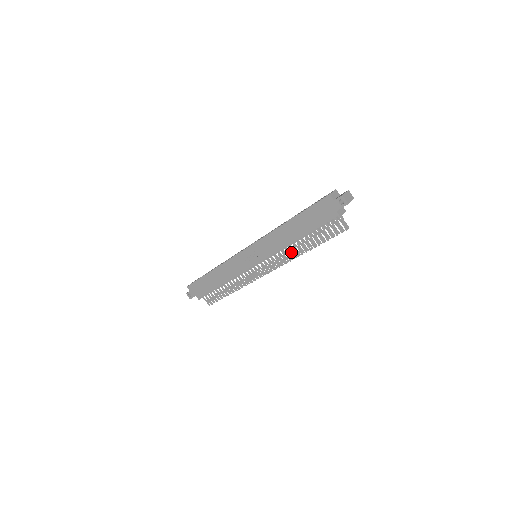
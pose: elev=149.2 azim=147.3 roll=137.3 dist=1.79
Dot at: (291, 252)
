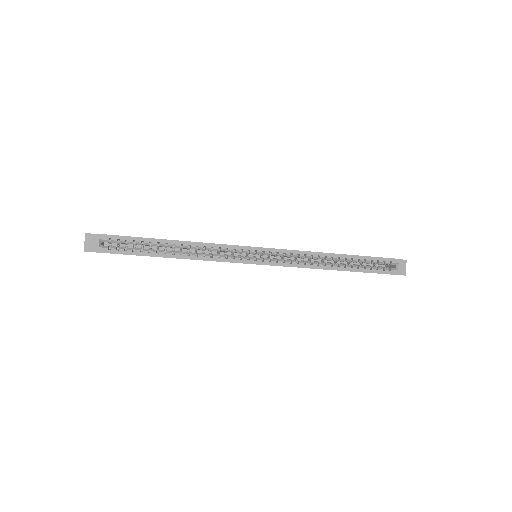
Dot at: occluded
